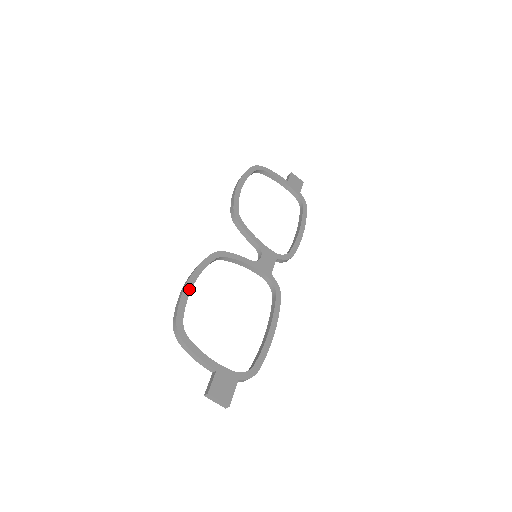
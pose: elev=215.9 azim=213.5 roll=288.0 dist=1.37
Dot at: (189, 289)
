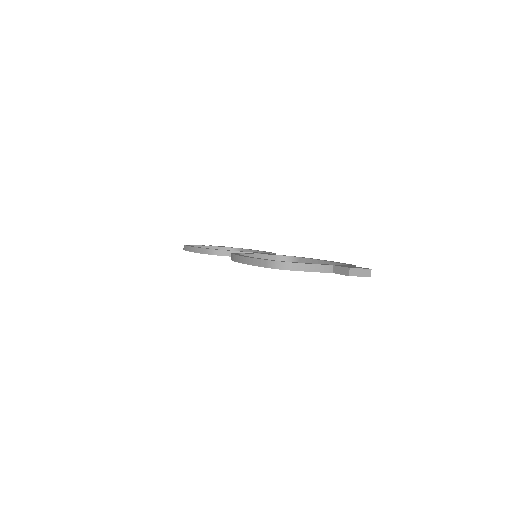
Dot at: occluded
